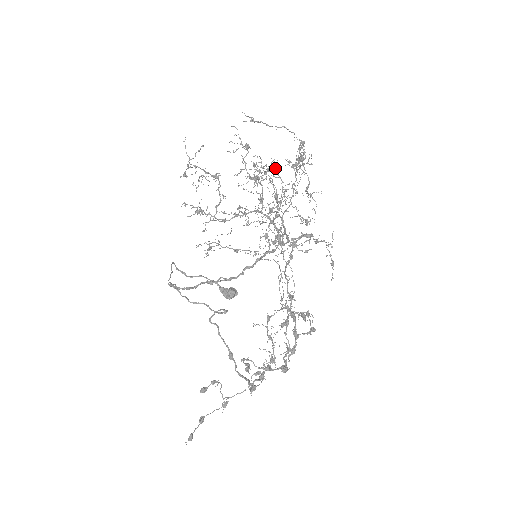
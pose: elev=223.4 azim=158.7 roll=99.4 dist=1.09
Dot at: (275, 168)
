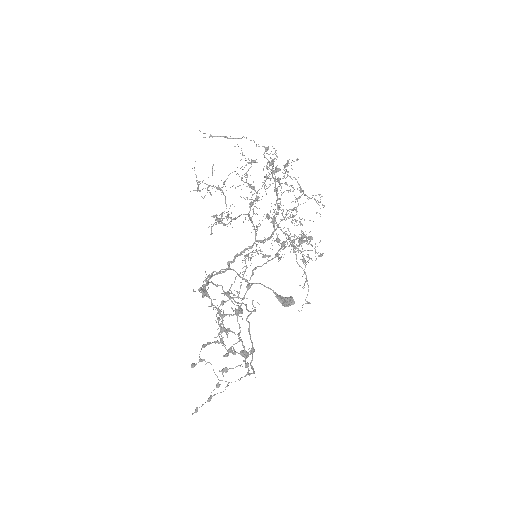
Dot at: (278, 177)
